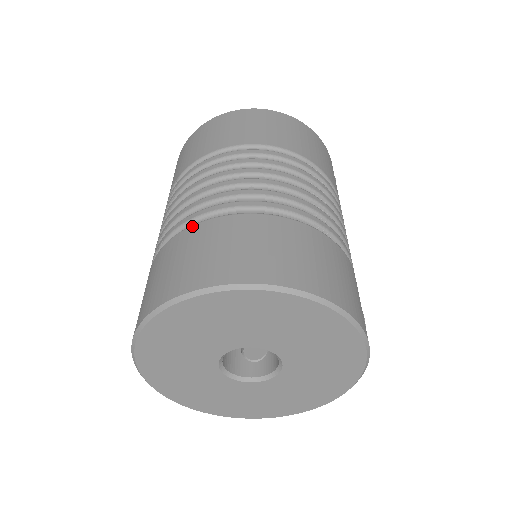
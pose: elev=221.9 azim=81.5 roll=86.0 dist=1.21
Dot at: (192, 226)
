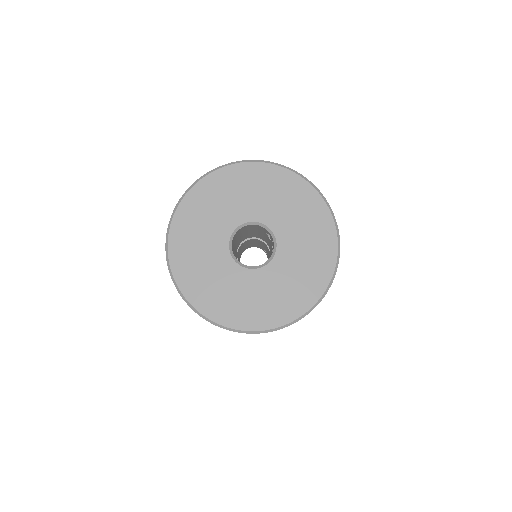
Dot at: occluded
